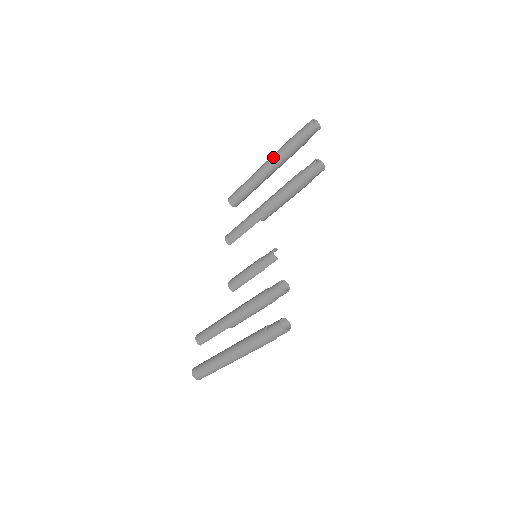
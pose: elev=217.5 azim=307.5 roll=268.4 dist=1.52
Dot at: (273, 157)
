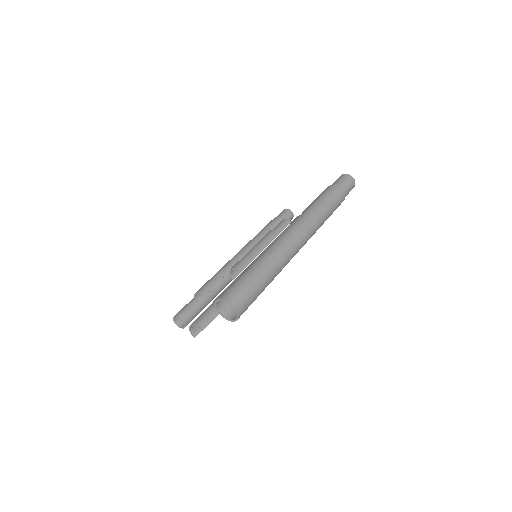
Dot at: occluded
